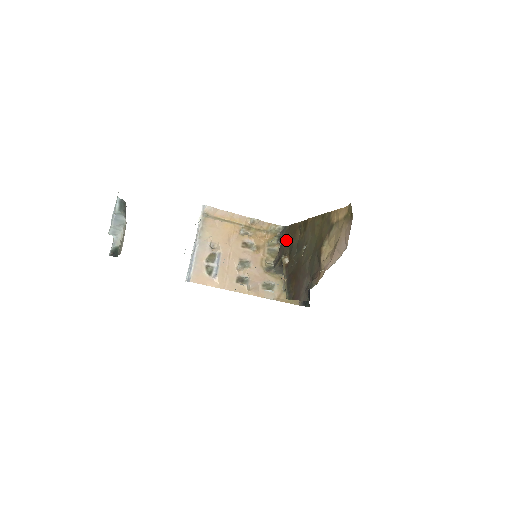
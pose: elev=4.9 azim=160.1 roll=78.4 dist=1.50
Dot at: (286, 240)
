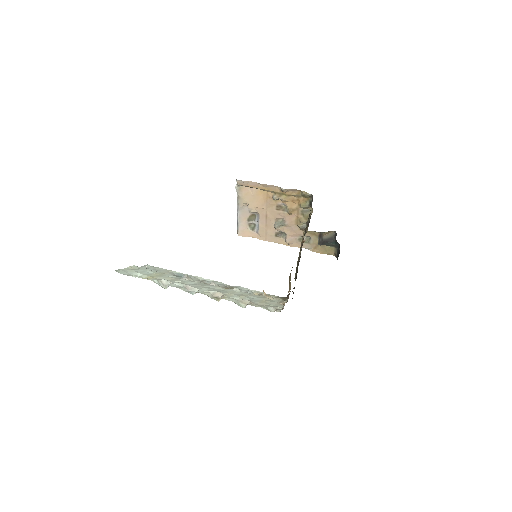
Dot at: occluded
